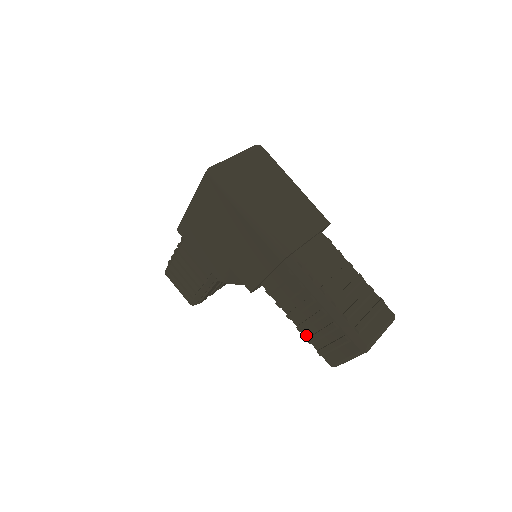
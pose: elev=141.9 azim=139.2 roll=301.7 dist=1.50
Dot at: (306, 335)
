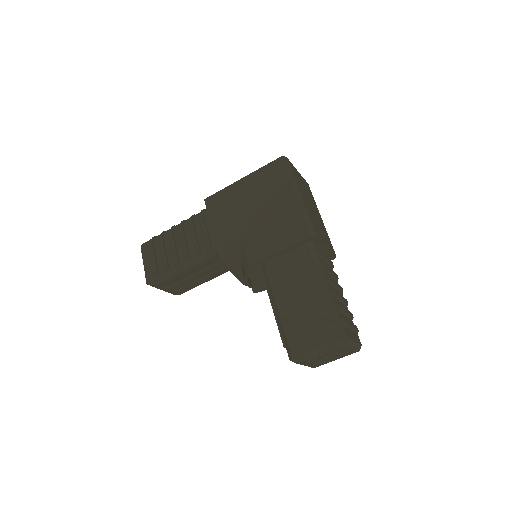
Dot at: (284, 320)
